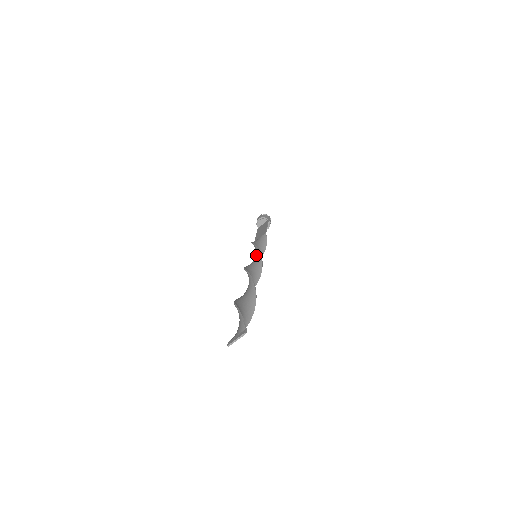
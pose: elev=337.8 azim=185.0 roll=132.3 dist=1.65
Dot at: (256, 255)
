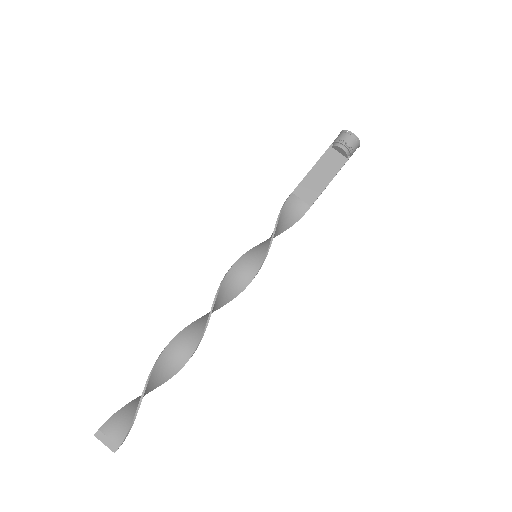
Dot at: (254, 265)
